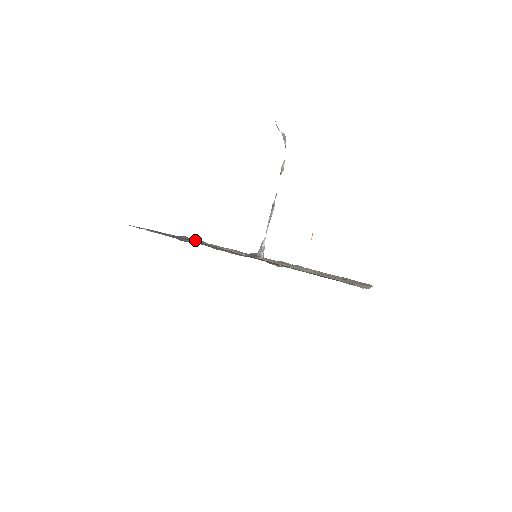
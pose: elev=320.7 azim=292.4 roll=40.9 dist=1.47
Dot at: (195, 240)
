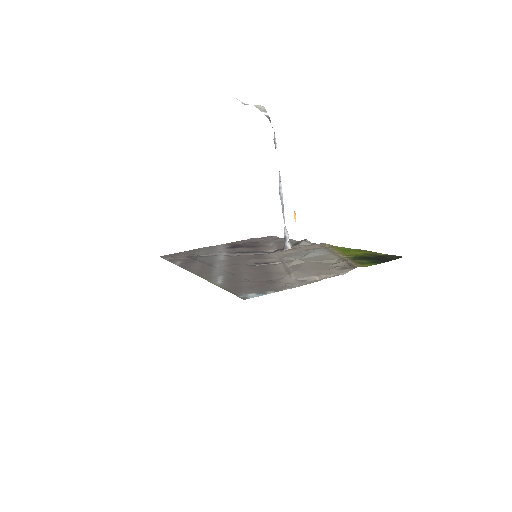
Dot at: (269, 237)
